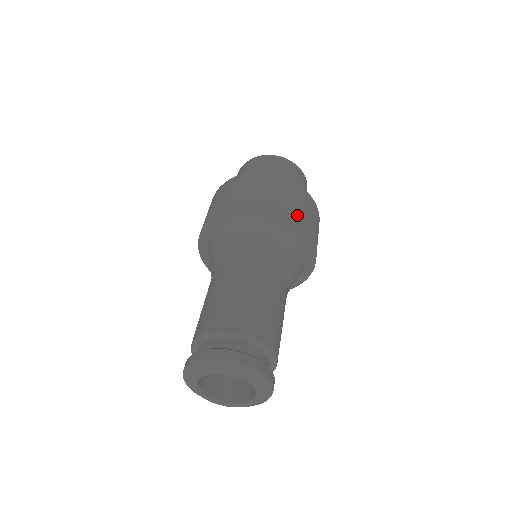
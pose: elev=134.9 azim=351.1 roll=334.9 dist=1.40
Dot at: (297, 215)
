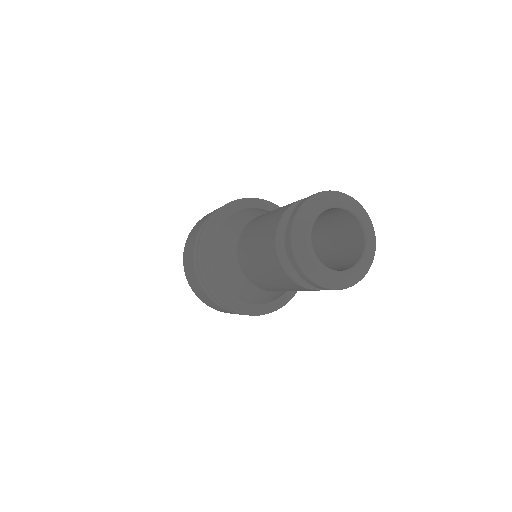
Dot at: occluded
